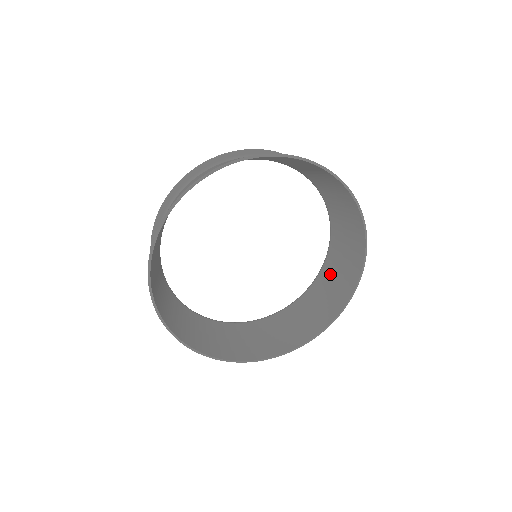
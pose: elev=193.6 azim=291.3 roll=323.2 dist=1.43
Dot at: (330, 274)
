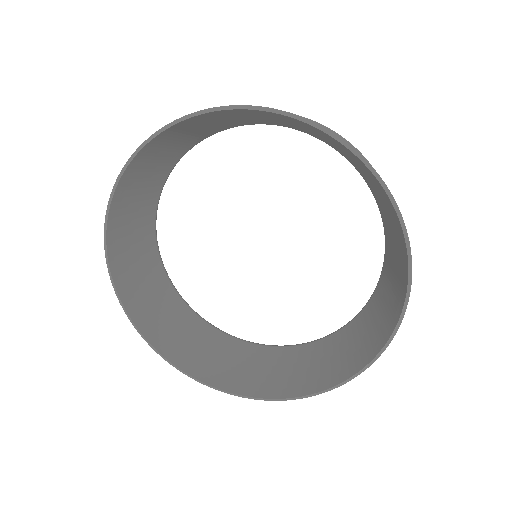
Dot at: (388, 273)
